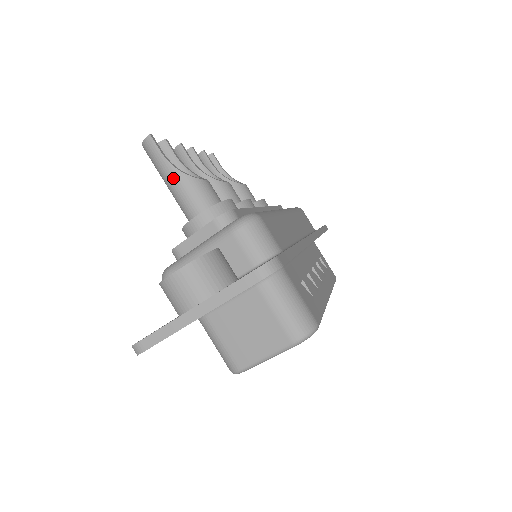
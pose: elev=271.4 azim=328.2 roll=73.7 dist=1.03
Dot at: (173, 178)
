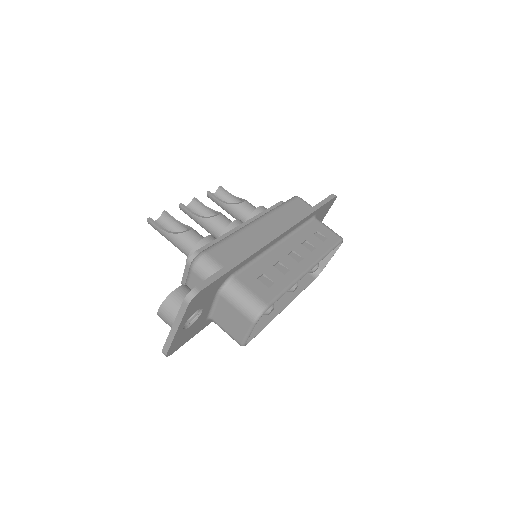
Dot at: (169, 239)
